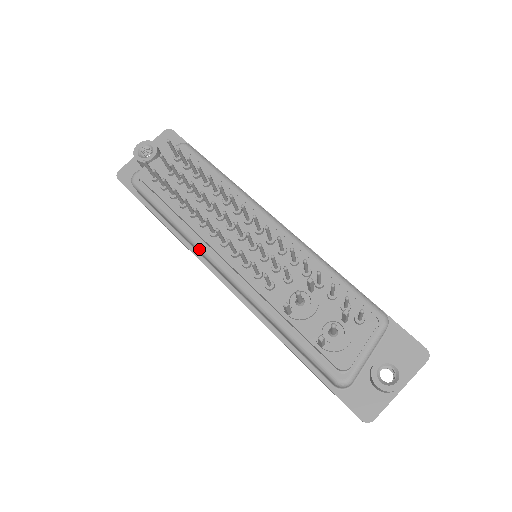
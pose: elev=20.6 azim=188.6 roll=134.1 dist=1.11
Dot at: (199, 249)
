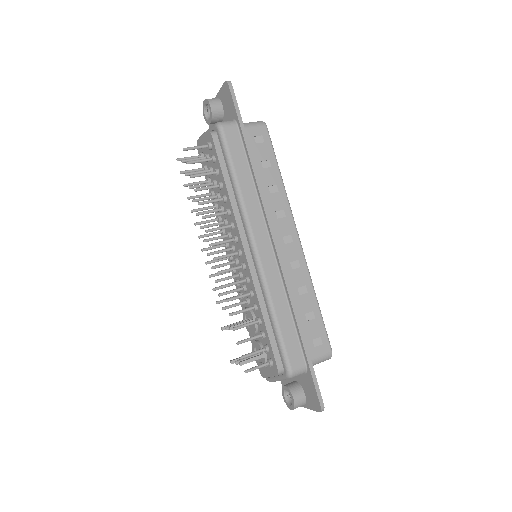
Dot at: occluded
